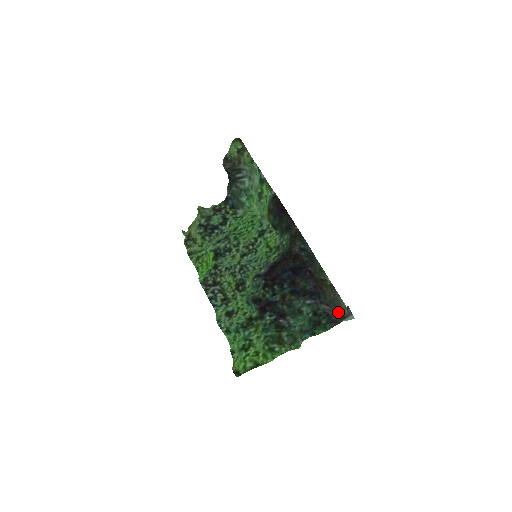
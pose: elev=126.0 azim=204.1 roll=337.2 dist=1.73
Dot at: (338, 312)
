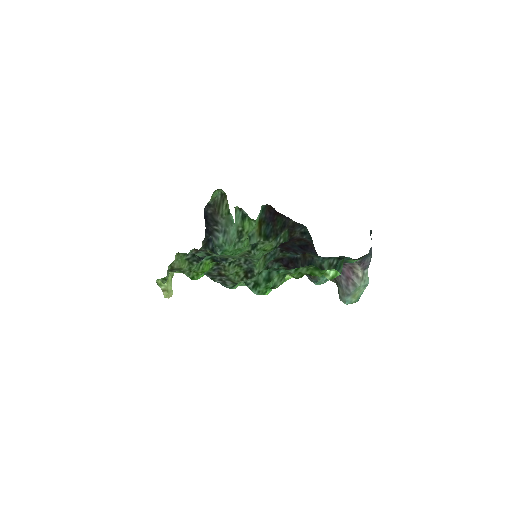
Dot at: (345, 303)
